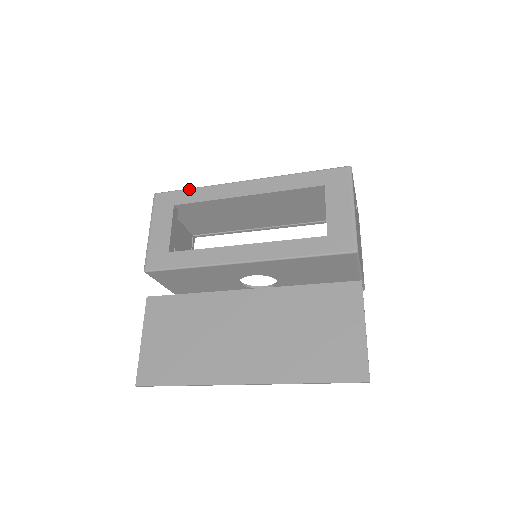
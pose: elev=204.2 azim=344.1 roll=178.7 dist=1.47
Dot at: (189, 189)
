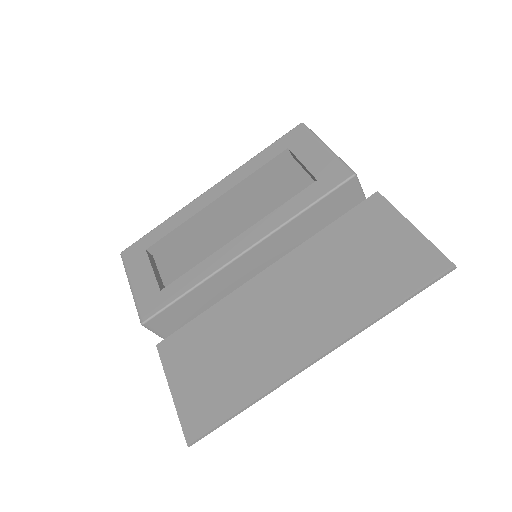
Dot at: (155, 228)
